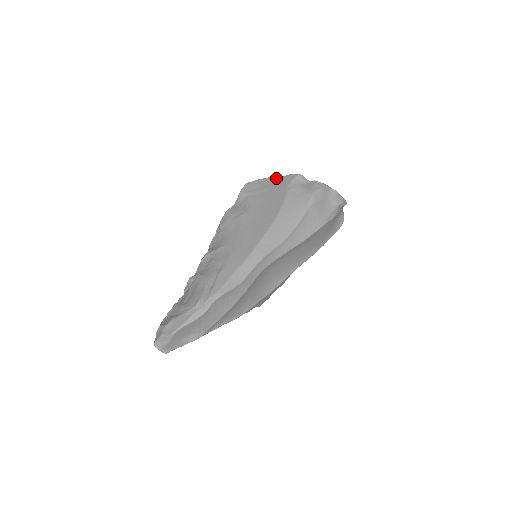
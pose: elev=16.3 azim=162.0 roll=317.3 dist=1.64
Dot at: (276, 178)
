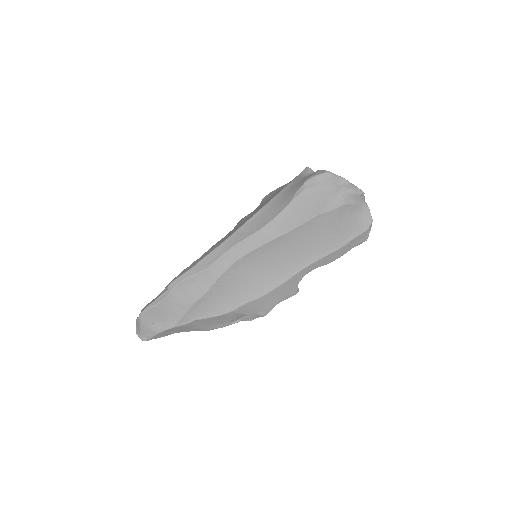
Dot at: occluded
